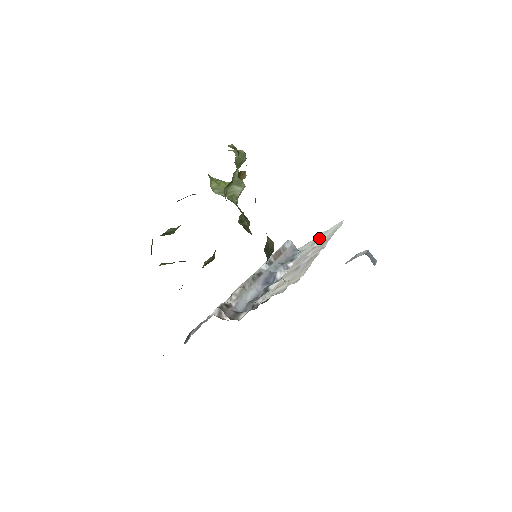
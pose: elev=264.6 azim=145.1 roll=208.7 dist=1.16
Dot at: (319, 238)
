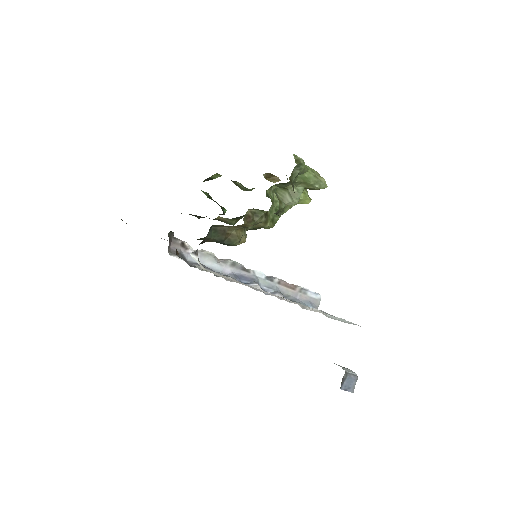
Dot at: occluded
